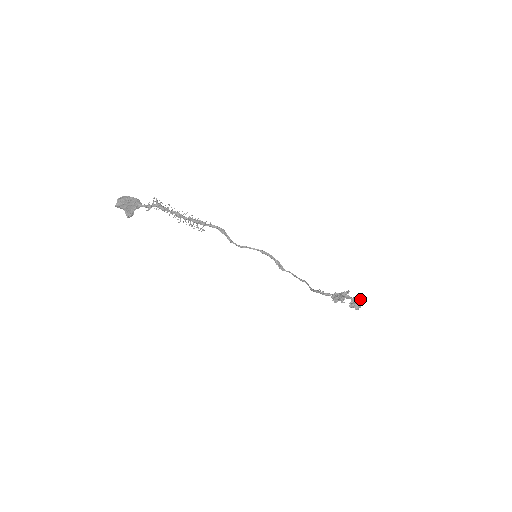
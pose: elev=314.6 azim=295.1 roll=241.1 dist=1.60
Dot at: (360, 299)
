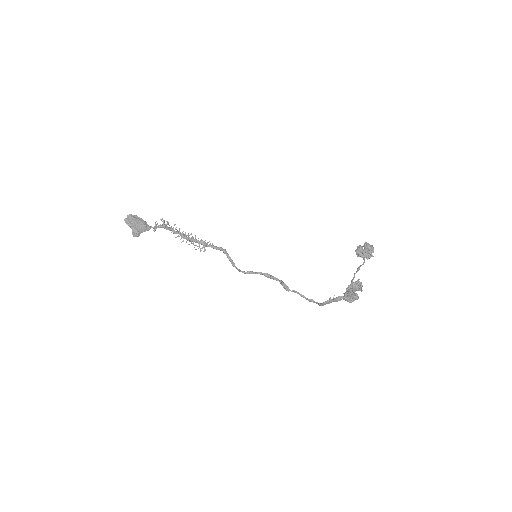
Dot at: (367, 245)
